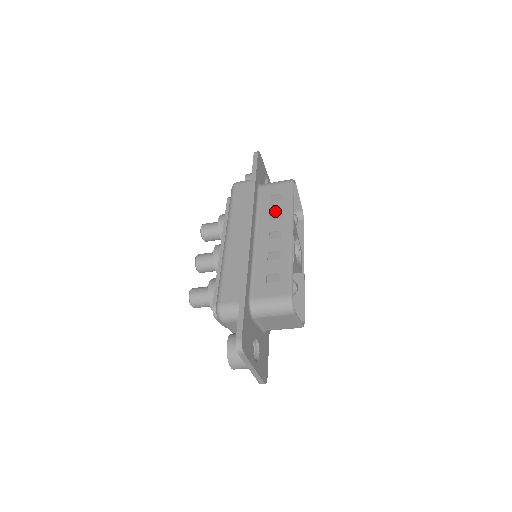
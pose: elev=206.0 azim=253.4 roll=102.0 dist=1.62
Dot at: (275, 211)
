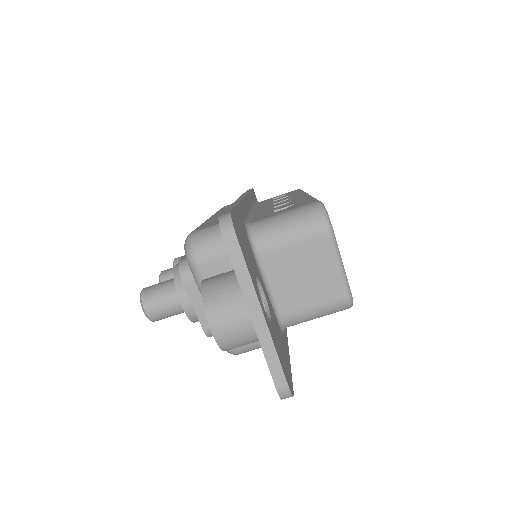
Dot at: (280, 198)
